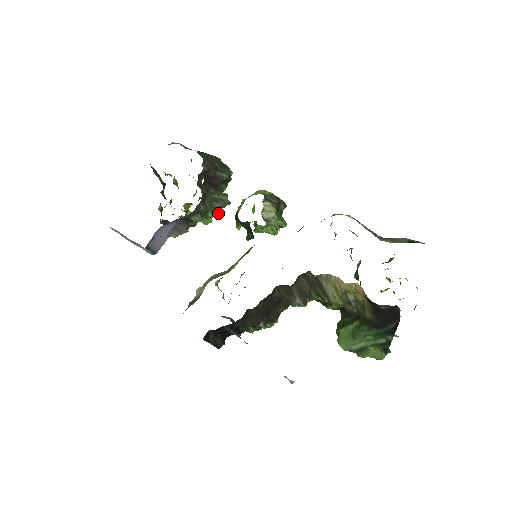
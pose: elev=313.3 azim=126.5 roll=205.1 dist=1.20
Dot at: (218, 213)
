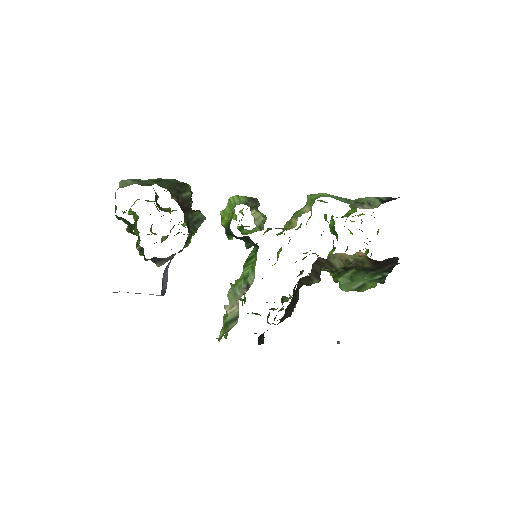
Dot at: occluded
